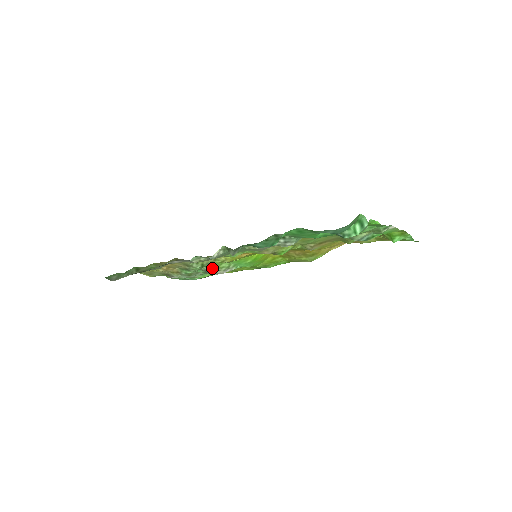
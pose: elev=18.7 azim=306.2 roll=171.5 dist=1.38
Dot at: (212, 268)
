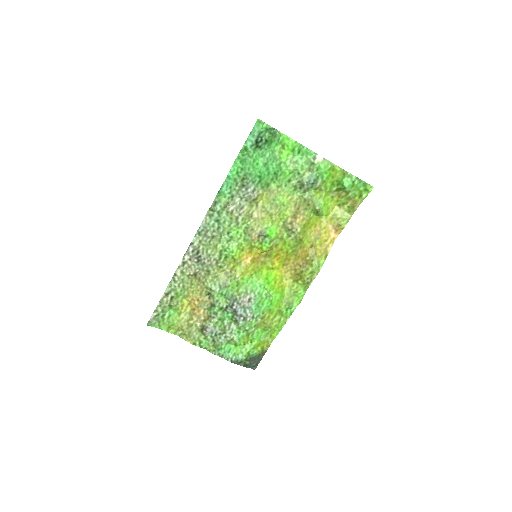
Dot at: (234, 299)
